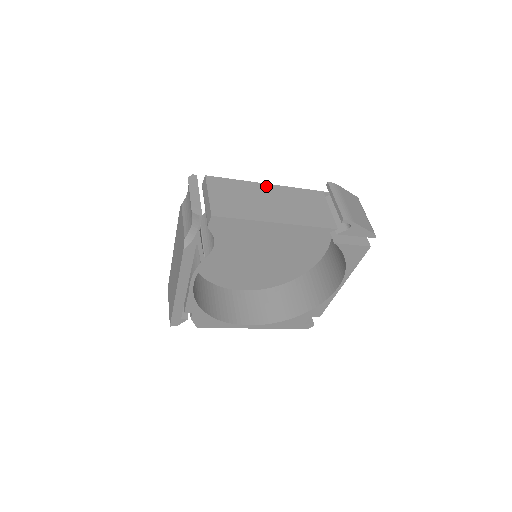
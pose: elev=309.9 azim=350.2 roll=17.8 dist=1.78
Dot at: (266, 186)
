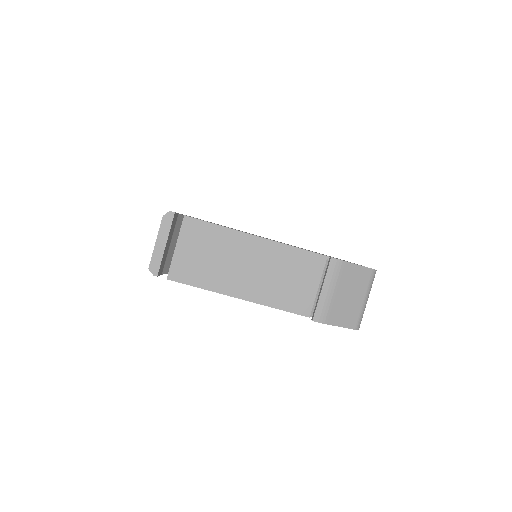
Dot at: (254, 240)
